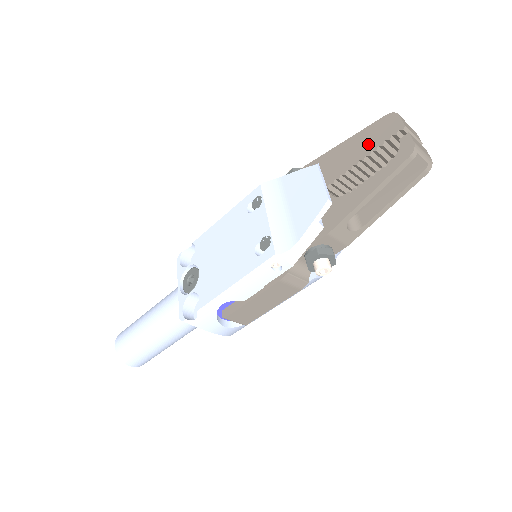
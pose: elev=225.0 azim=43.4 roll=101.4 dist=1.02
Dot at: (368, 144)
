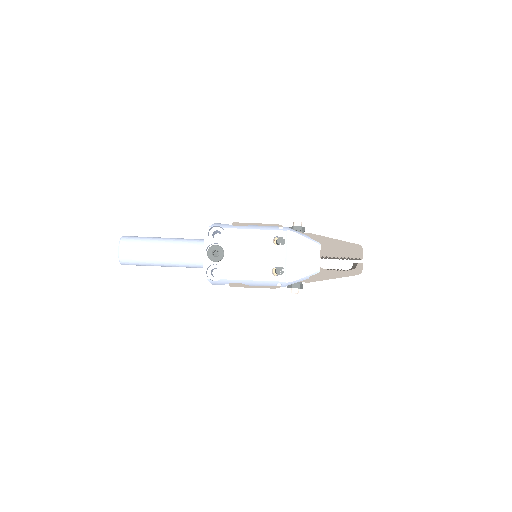
Dot at: (345, 252)
